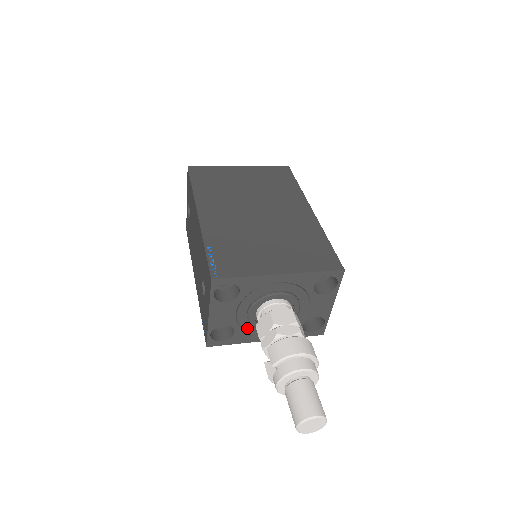
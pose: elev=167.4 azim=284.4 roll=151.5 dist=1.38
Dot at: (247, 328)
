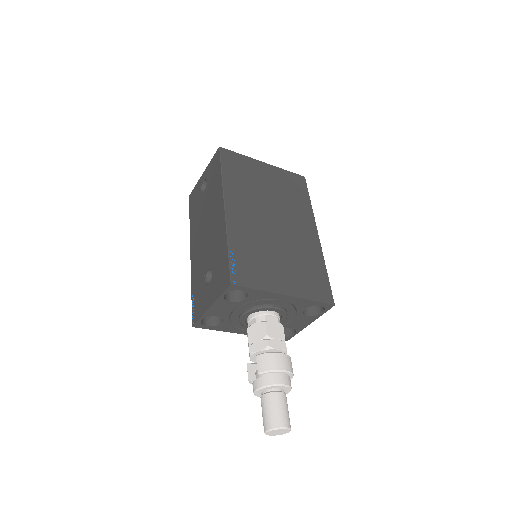
Dot at: (234, 322)
